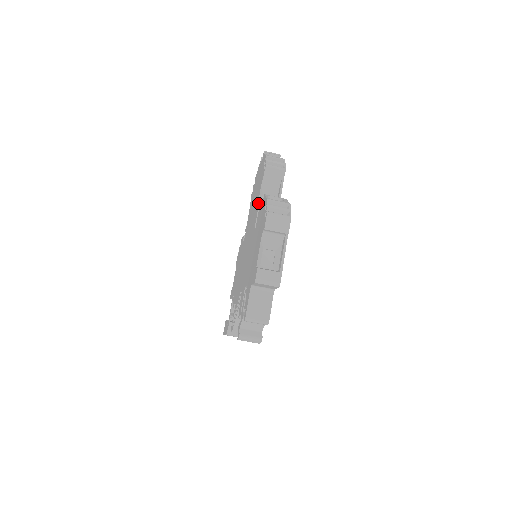
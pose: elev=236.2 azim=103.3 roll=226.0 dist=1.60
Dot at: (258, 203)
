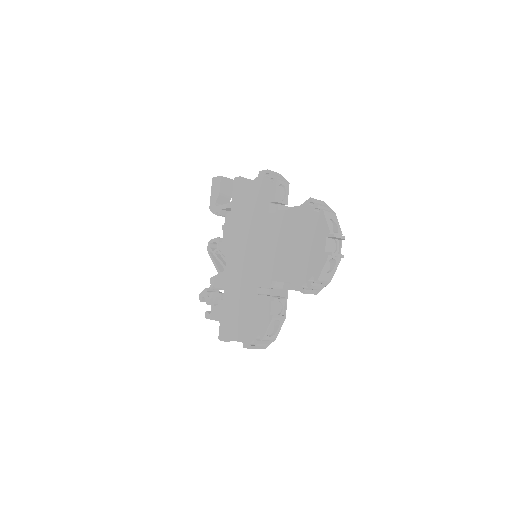
Dot at: (277, 281)
